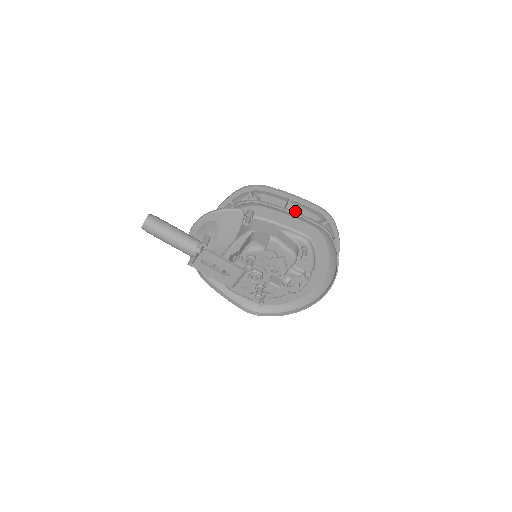
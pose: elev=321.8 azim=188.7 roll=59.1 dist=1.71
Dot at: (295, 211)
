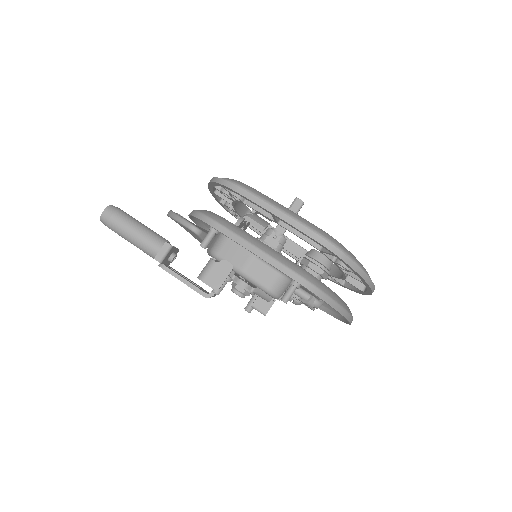
Dot at: occluded
